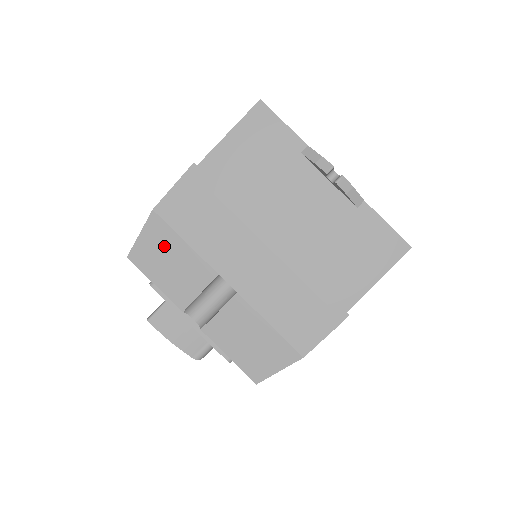
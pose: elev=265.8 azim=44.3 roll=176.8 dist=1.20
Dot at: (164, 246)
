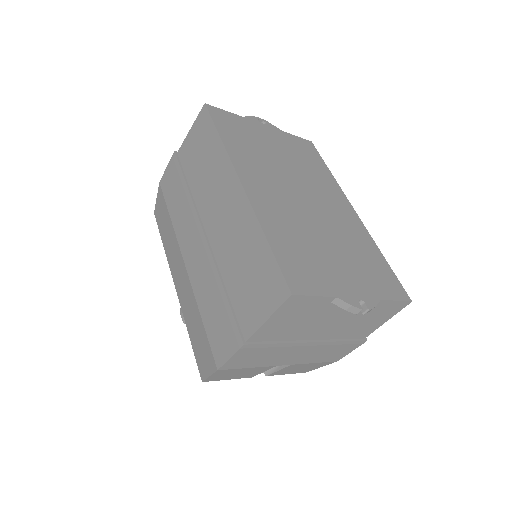
Dot at: (231, 373)
